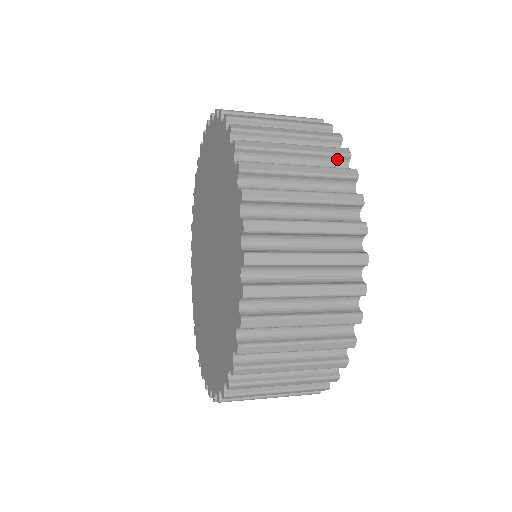
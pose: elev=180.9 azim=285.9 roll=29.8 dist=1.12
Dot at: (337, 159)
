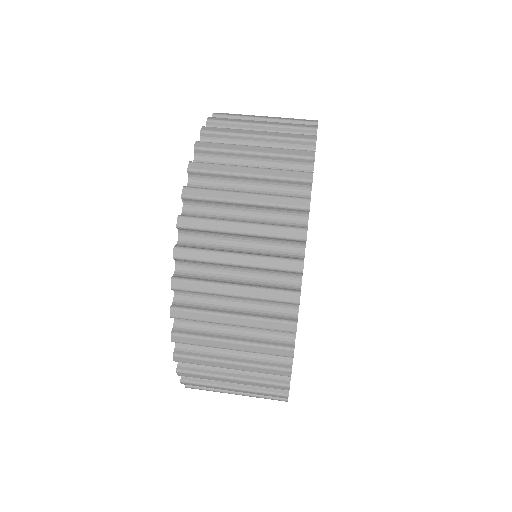
Dot at: (281, 329)
